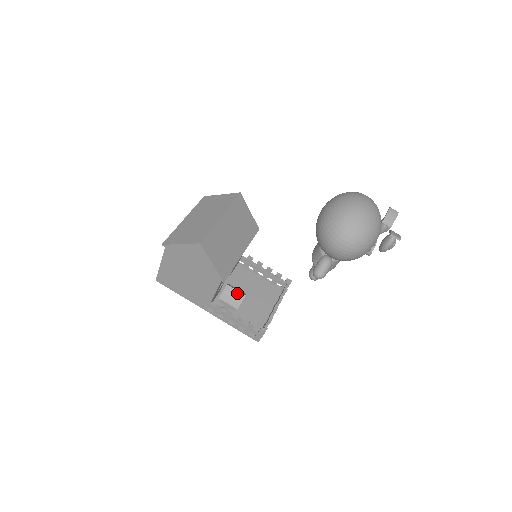
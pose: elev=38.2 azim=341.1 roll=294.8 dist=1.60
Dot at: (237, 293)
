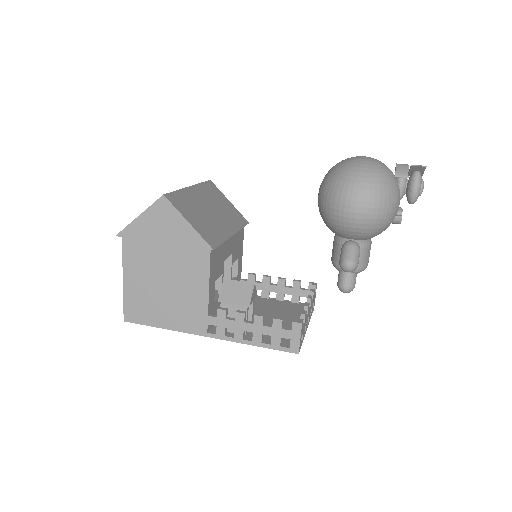
Dot at: (241, 285)
